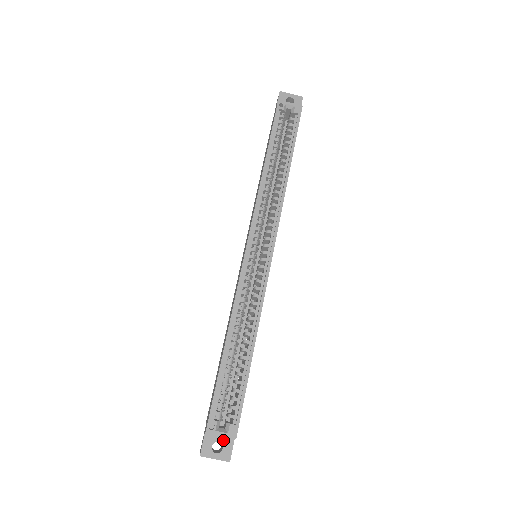
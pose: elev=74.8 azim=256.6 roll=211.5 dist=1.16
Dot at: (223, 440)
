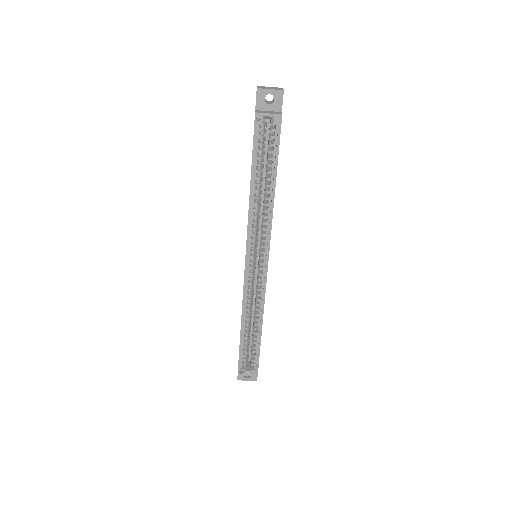
Dot at: occluded
